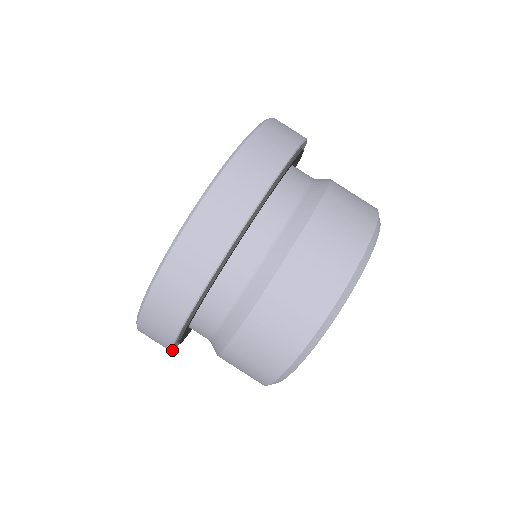
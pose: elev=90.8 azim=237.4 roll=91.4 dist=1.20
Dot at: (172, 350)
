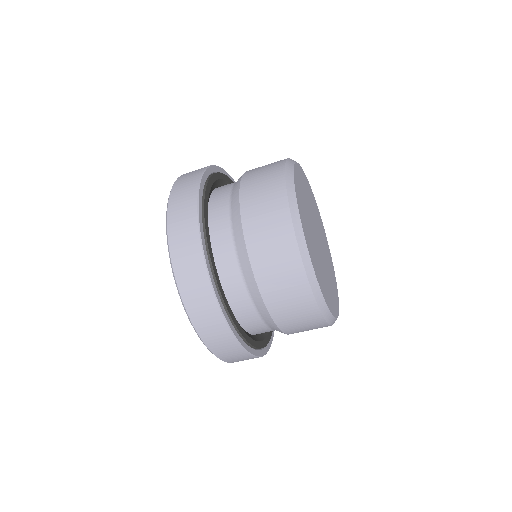
Dot at: (273, 336)
